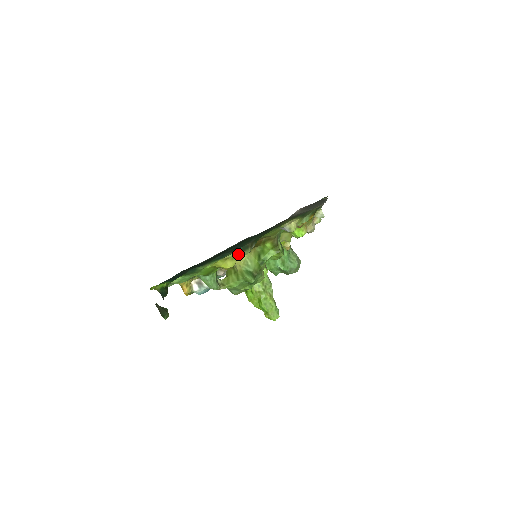
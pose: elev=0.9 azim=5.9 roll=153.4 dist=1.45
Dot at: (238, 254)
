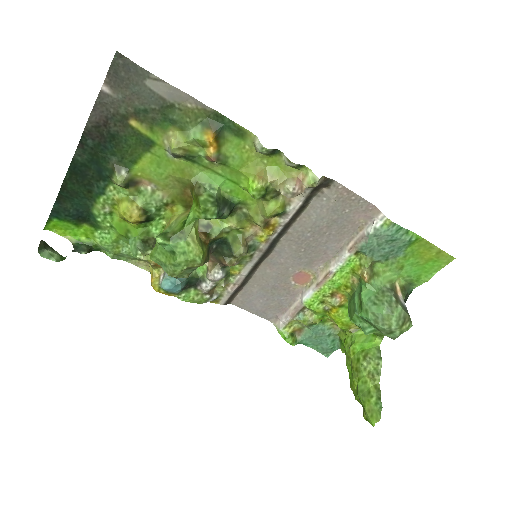
Dot at: (171, 217)
